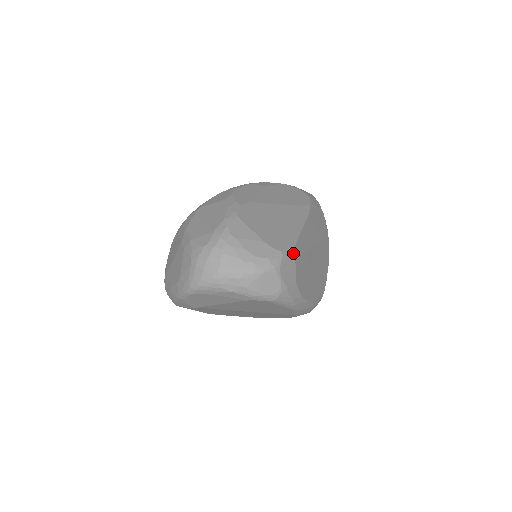
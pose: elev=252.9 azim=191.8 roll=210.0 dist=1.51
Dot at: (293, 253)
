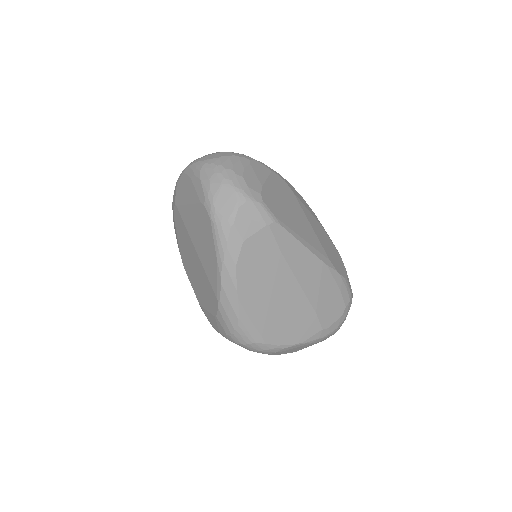
Dot at: (270, 220)
